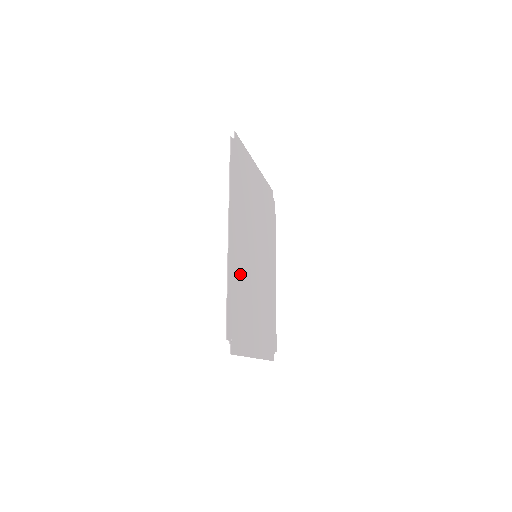
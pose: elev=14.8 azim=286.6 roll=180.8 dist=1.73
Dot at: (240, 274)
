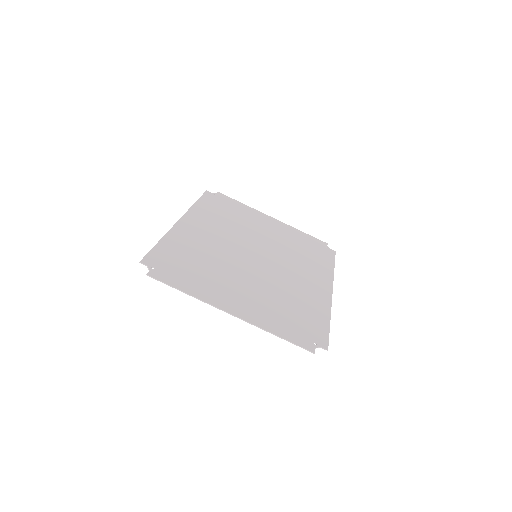
Dot at: (200, 247)
